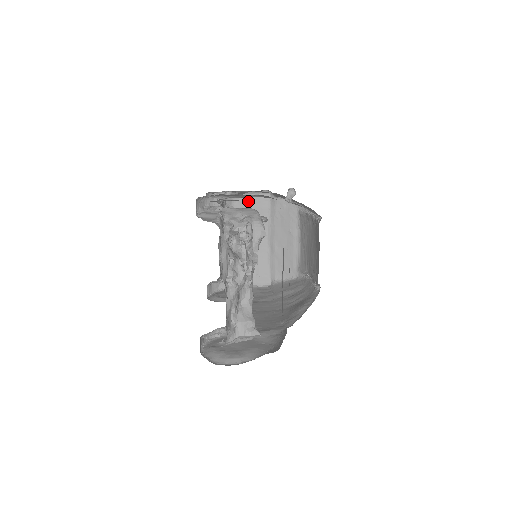
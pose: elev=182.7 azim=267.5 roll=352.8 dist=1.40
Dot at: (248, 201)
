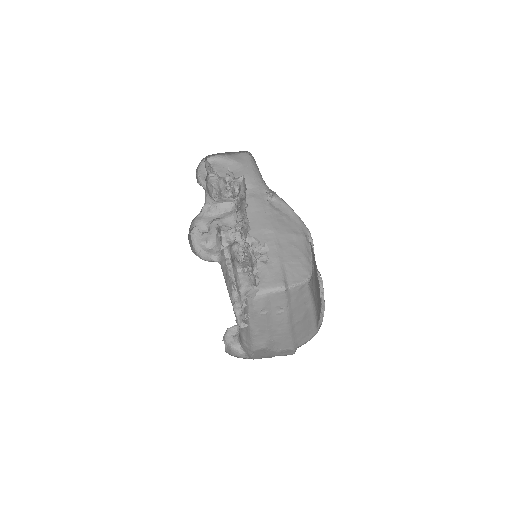
Dot at: (267, 299)
